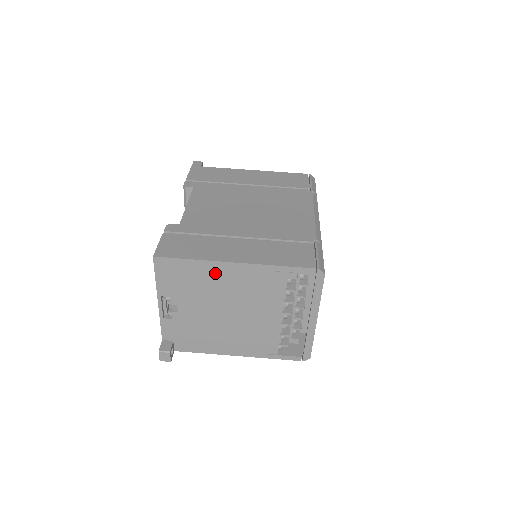
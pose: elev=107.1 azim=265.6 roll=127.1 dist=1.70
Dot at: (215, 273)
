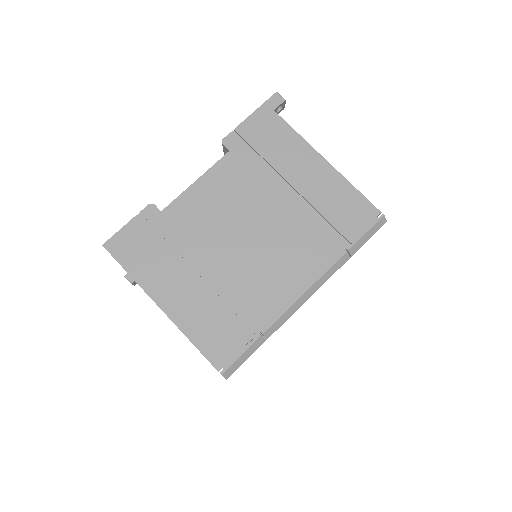
Dot at: occluded
